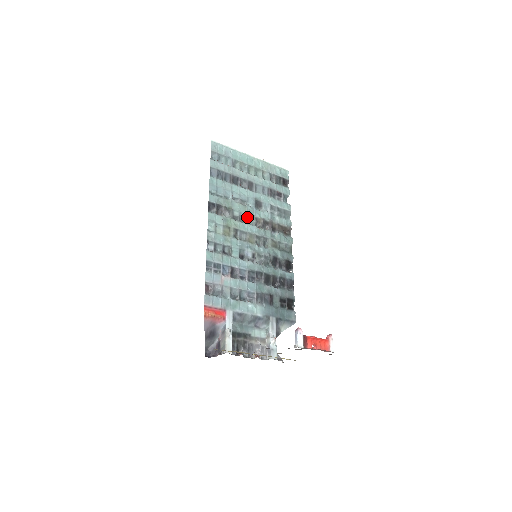
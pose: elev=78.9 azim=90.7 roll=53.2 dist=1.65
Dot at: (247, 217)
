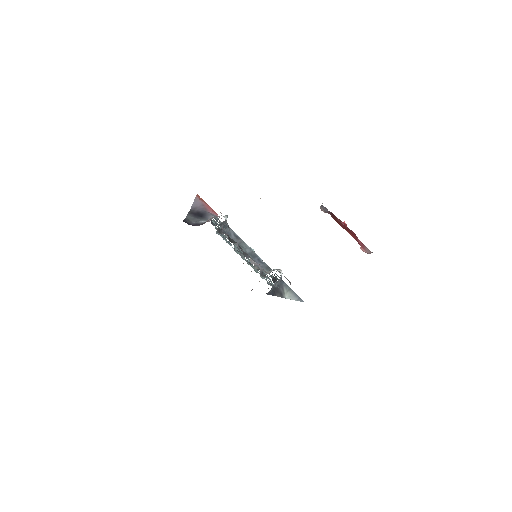
Dot at: occluded
